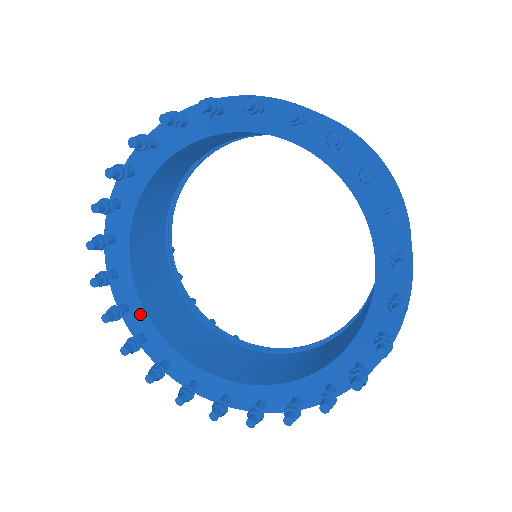
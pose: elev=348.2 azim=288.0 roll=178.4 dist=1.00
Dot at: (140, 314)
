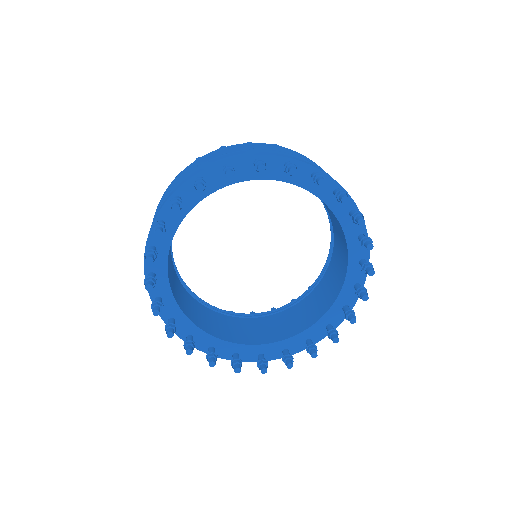
Dot at: (172, 304)
